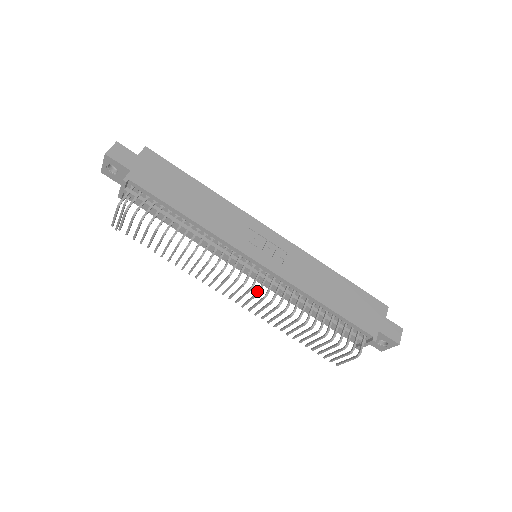
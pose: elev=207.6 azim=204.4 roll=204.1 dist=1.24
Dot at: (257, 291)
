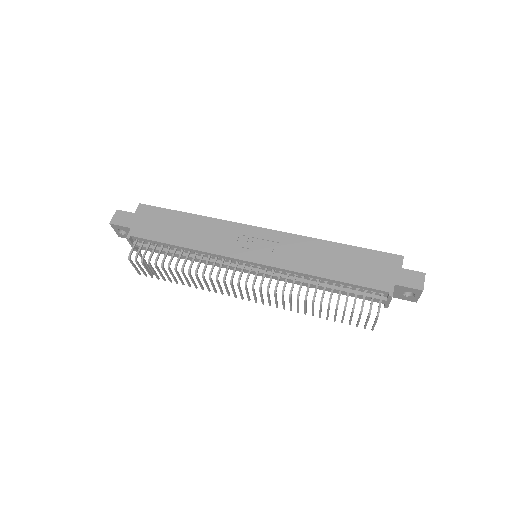
Dot at: (259, 287)
